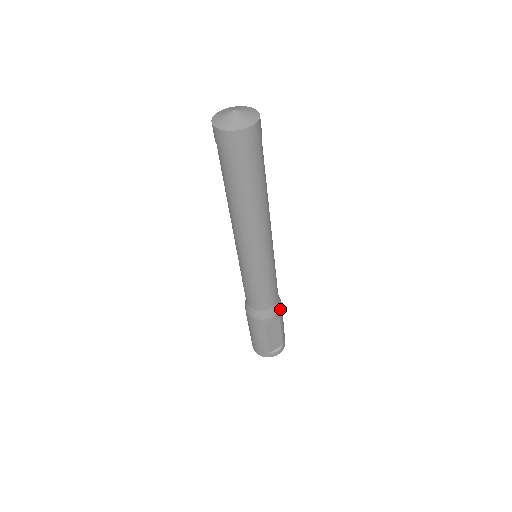
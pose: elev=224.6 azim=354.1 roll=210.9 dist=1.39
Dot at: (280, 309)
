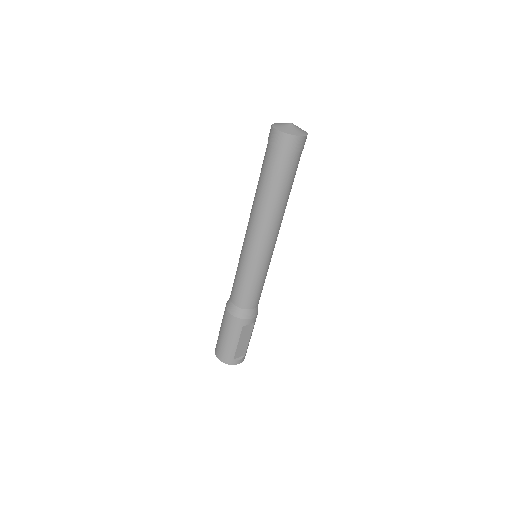
Dot at: (257, 314)
